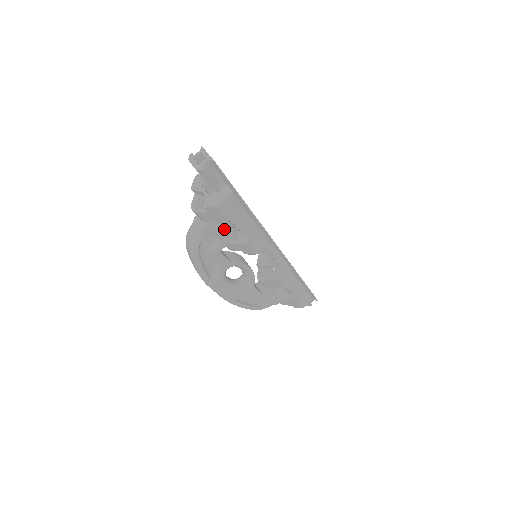
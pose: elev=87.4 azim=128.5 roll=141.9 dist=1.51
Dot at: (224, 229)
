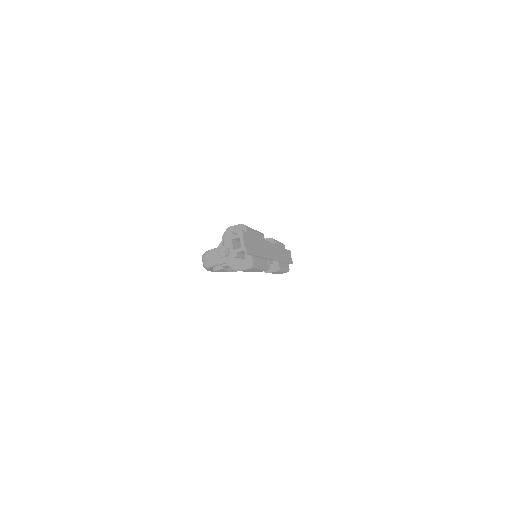
Dot at: occluded
